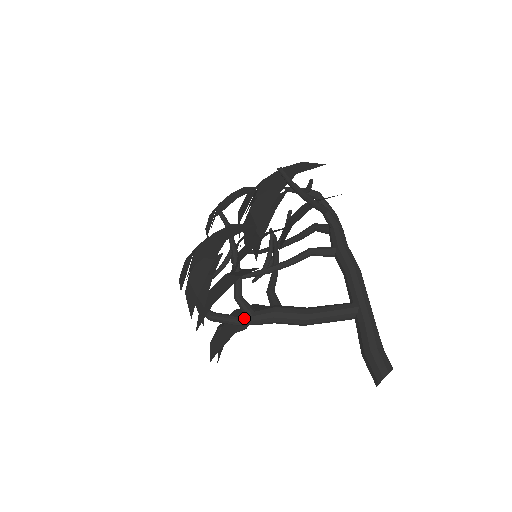
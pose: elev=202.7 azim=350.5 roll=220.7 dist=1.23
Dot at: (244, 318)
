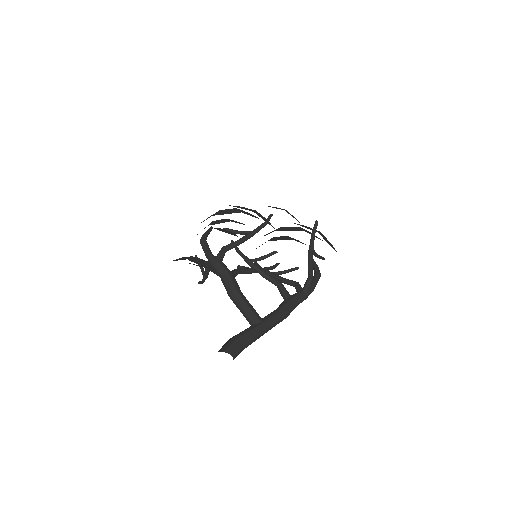
Dot at: (213, 257)
